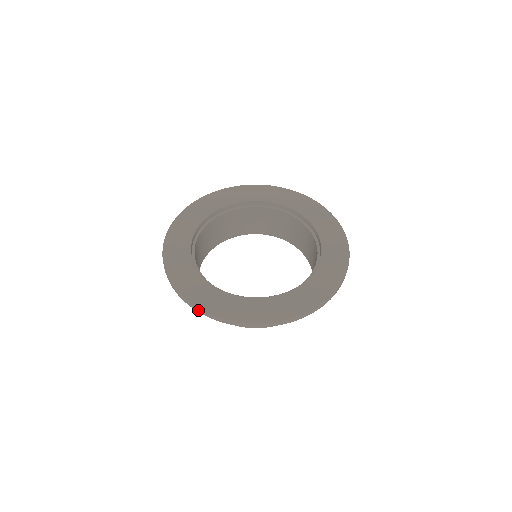
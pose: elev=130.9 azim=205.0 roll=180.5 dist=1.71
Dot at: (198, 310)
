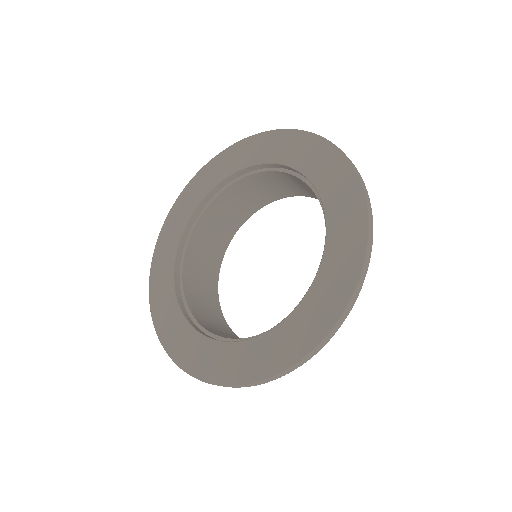
Dot at: (236, 387)
